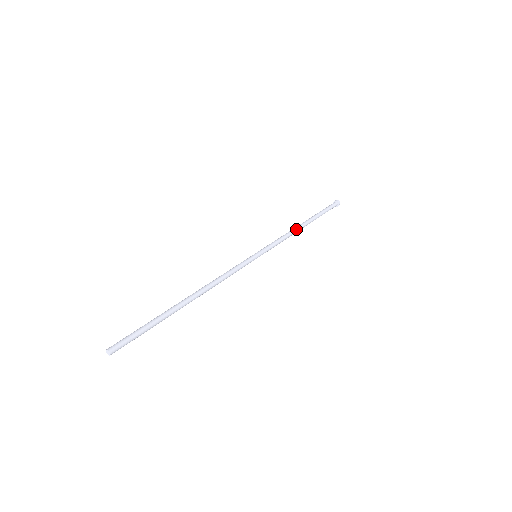
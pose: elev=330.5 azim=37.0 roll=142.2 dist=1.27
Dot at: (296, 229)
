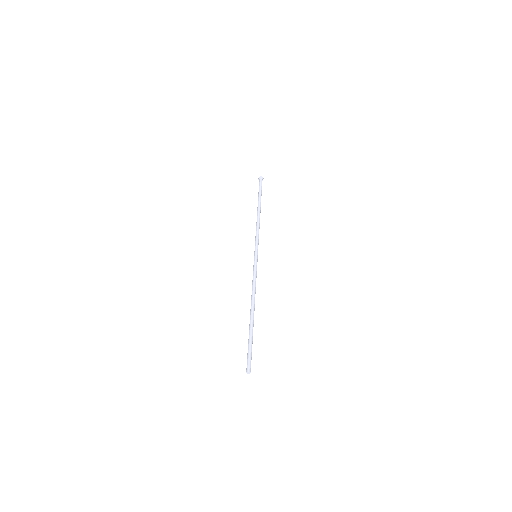
Dot at: (258, 219)
